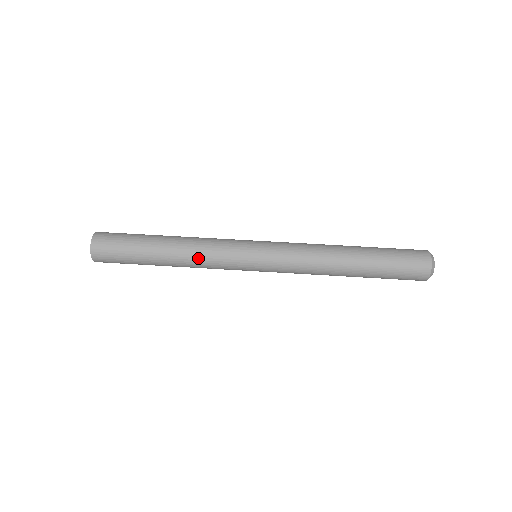
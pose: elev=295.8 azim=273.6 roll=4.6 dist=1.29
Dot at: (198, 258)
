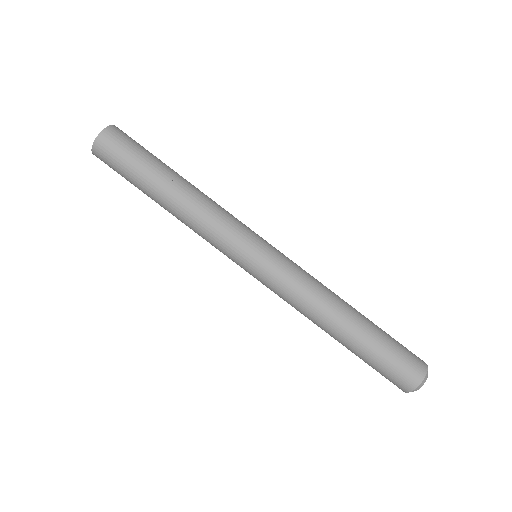
Dot at: (203, 212)
